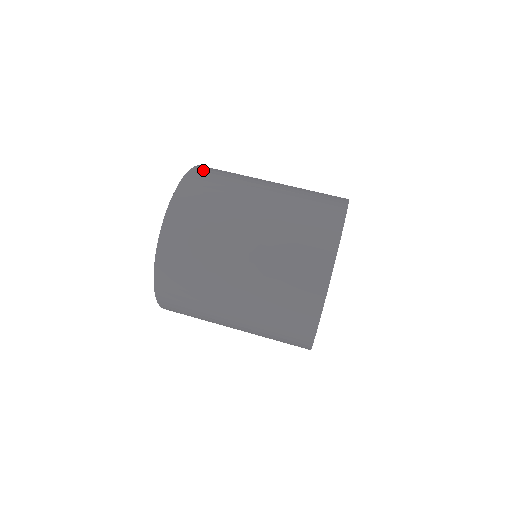
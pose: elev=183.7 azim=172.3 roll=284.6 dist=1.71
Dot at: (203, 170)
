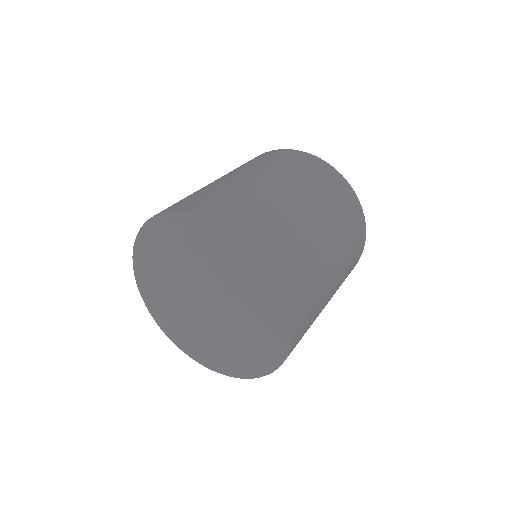
Dot at: (203, 205)
